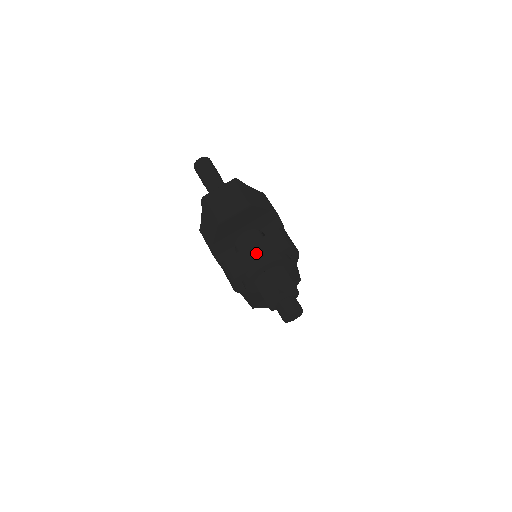
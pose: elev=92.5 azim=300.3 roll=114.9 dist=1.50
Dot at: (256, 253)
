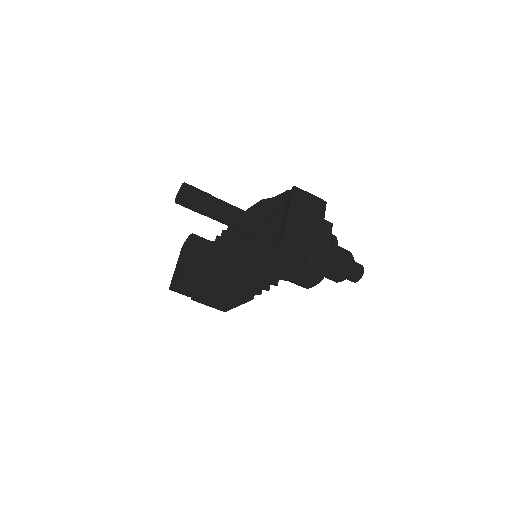
Dot at: (320, 244)
